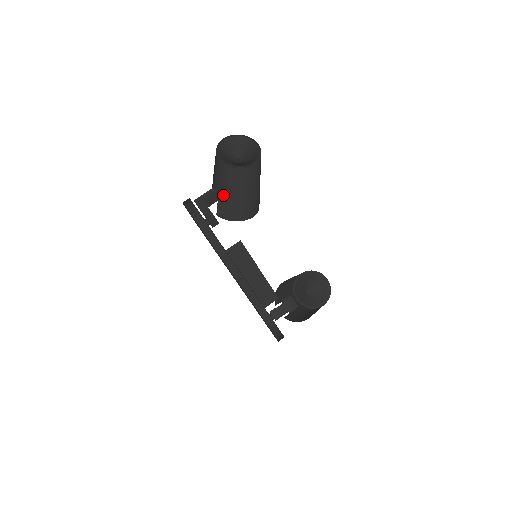
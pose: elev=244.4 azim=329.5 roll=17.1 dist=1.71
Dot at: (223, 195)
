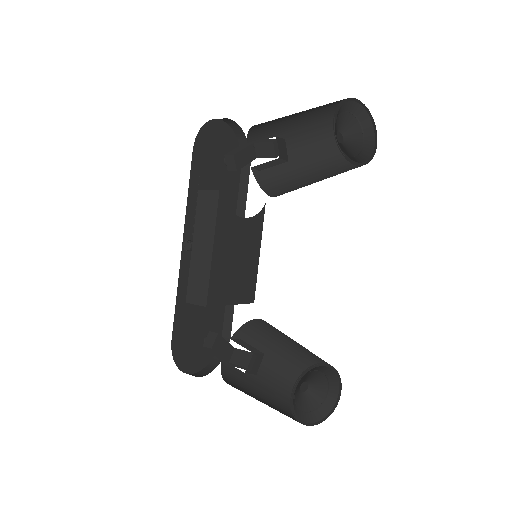
Dot at: (283, 157)
